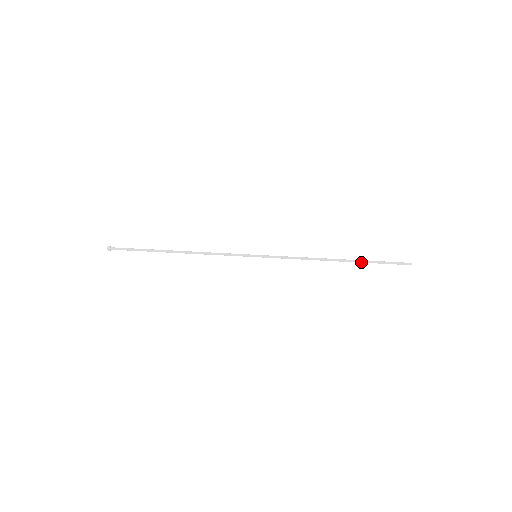
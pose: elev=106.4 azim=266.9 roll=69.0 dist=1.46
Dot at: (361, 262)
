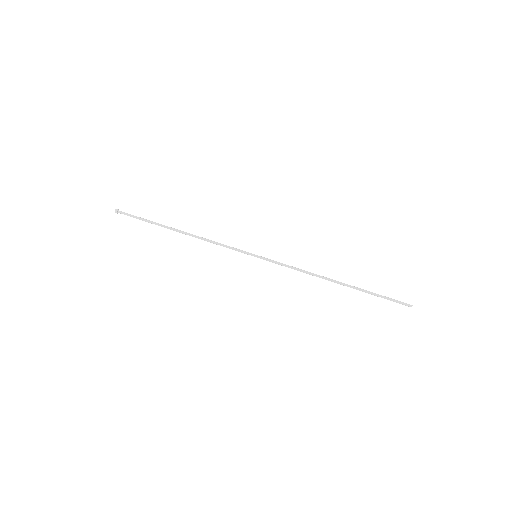
Dot at: (360, 290)
